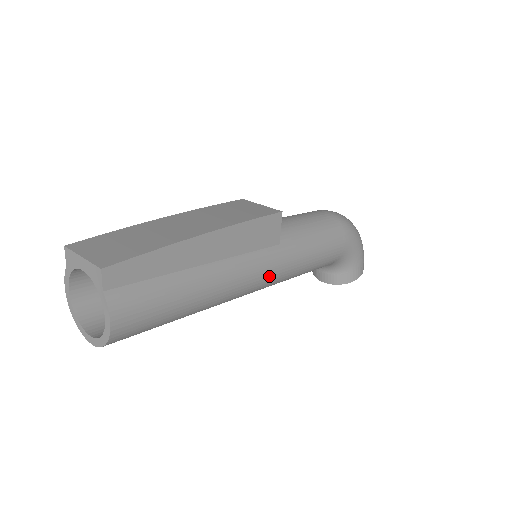
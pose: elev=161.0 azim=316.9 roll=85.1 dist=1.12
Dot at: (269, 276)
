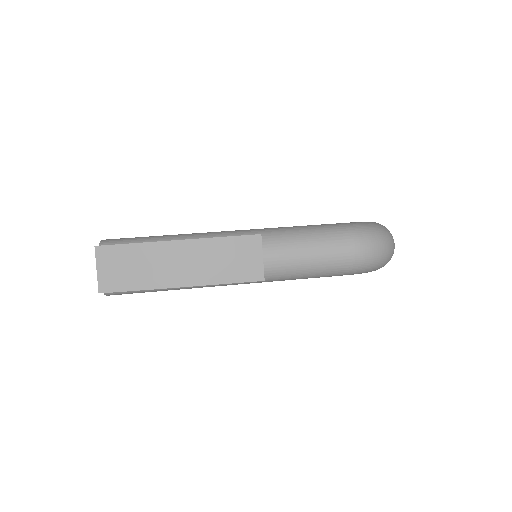
Dot at: occluded
